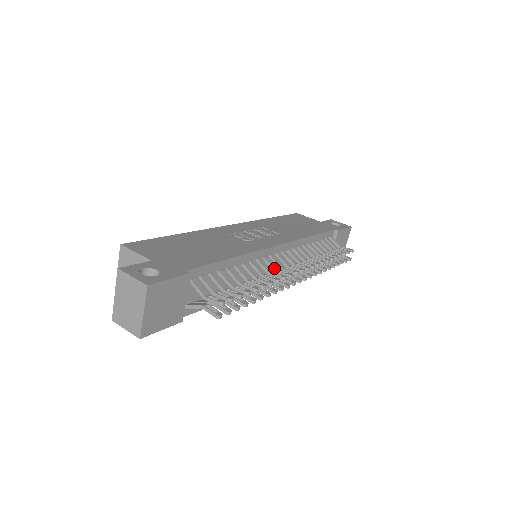
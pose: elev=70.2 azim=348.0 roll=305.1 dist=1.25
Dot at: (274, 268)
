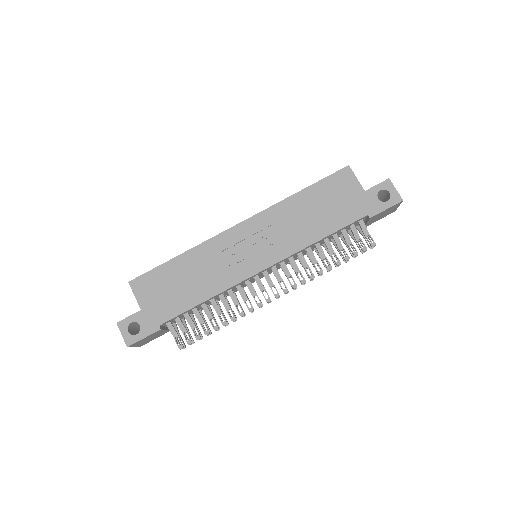
Dot at: (251, 293)
